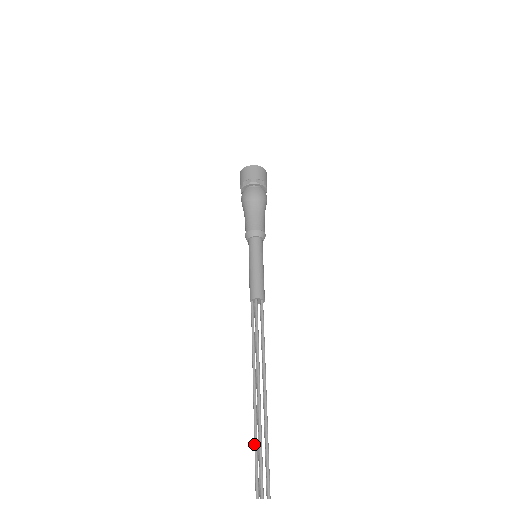
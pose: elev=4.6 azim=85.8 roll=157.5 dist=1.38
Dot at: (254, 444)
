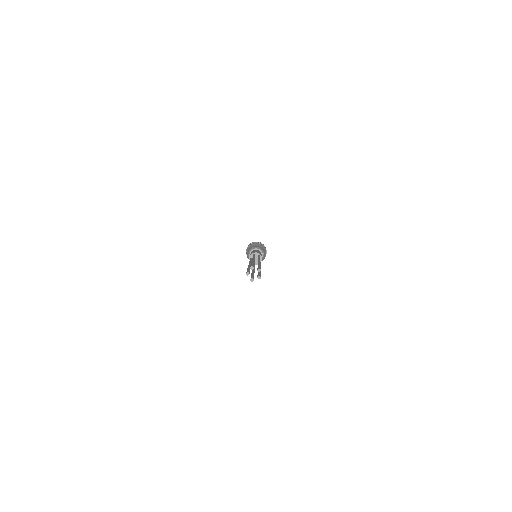
Dot at: (247, 268)
